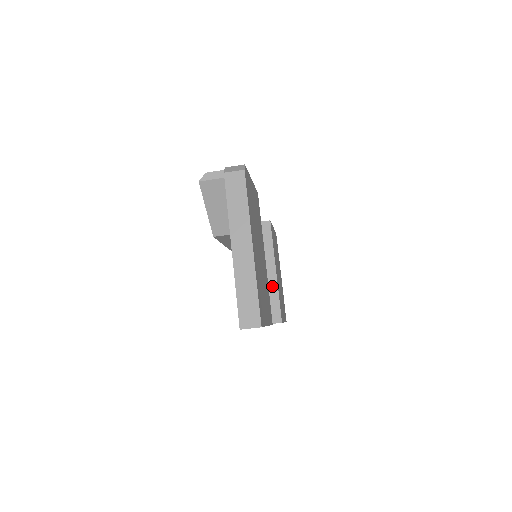
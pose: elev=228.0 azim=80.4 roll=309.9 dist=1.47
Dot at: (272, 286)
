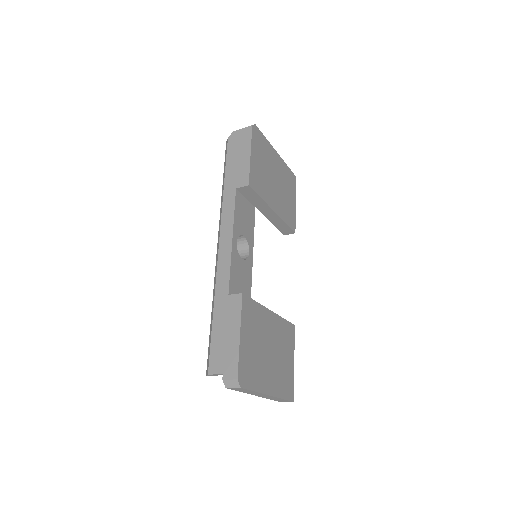
Dot at: (276, 219)
